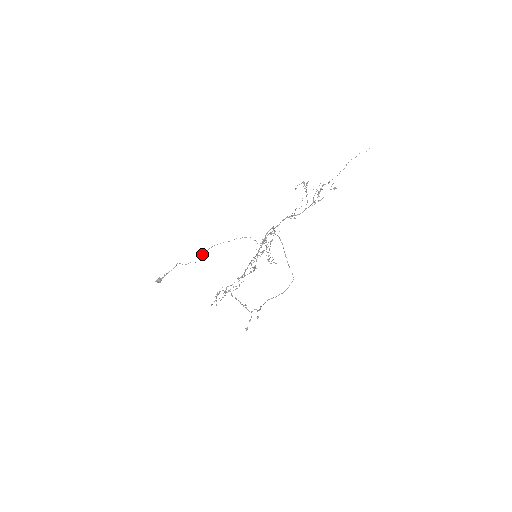
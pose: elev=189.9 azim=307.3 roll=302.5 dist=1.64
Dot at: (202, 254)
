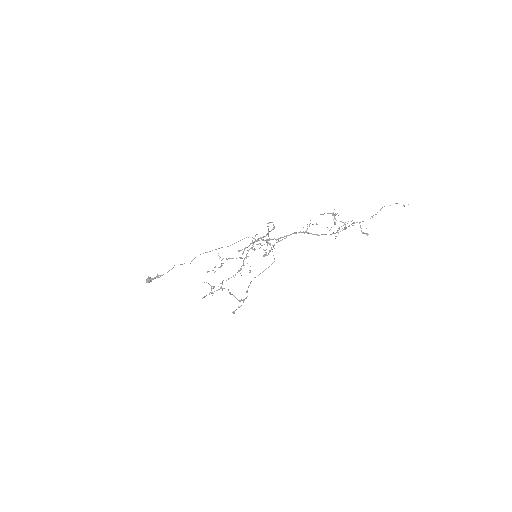
Dot at: (200, 254)
